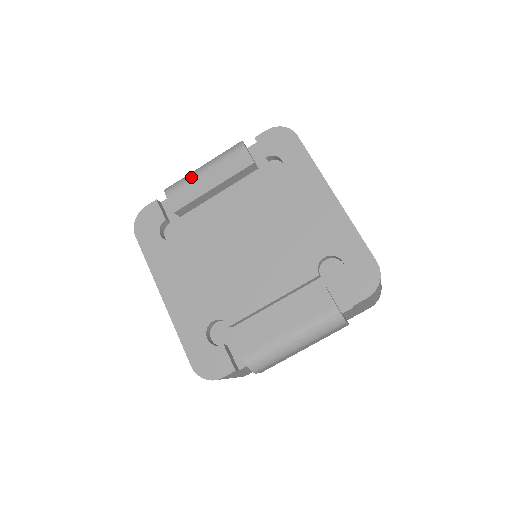
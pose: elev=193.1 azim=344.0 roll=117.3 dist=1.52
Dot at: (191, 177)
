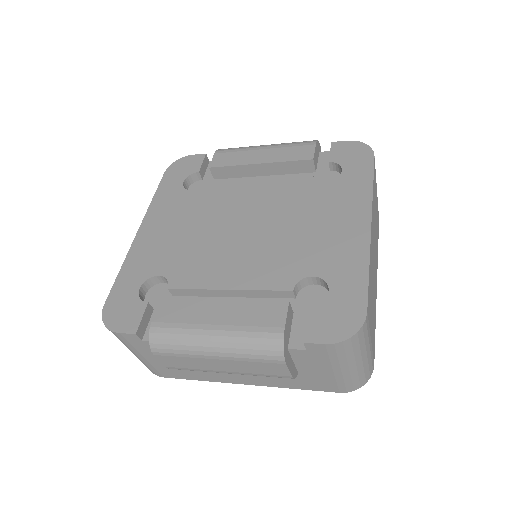
Dot at: (248, 147)
